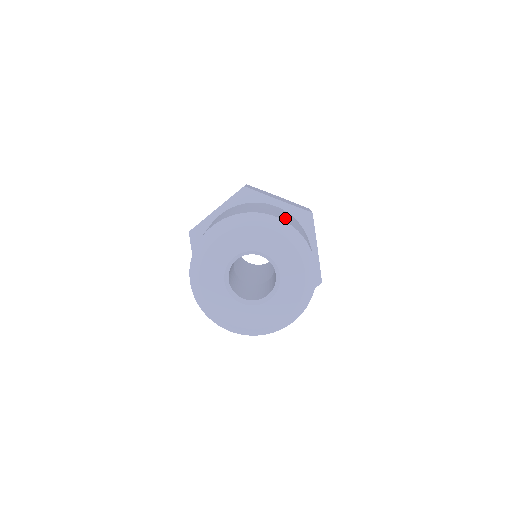
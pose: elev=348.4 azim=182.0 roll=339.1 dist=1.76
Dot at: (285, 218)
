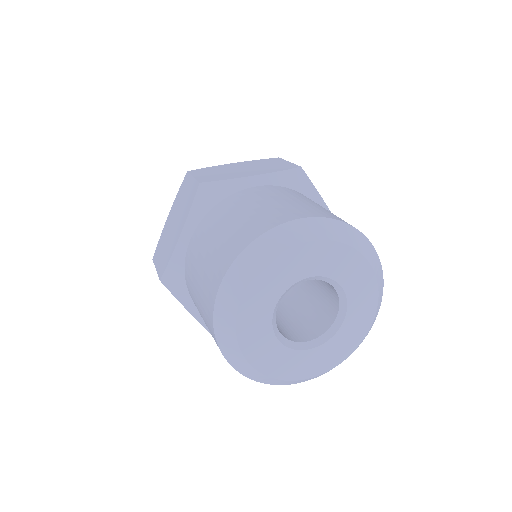
Dot at: occluded
